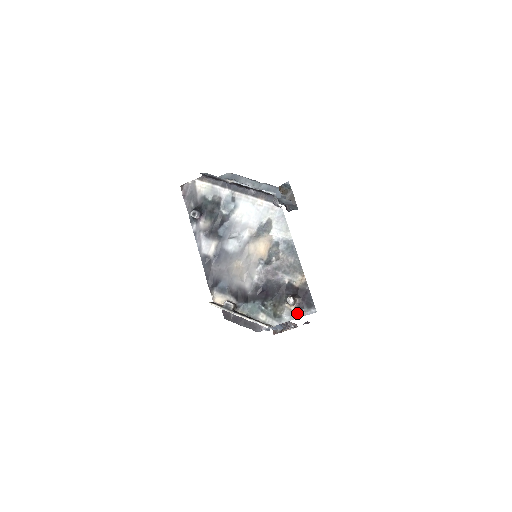
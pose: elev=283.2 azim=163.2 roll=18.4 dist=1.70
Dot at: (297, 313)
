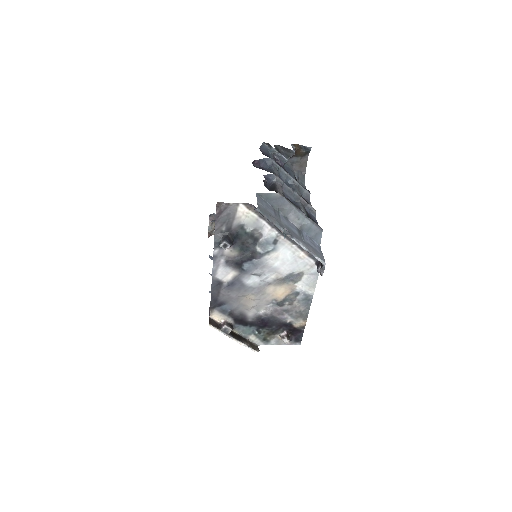
Dot at: occluded
